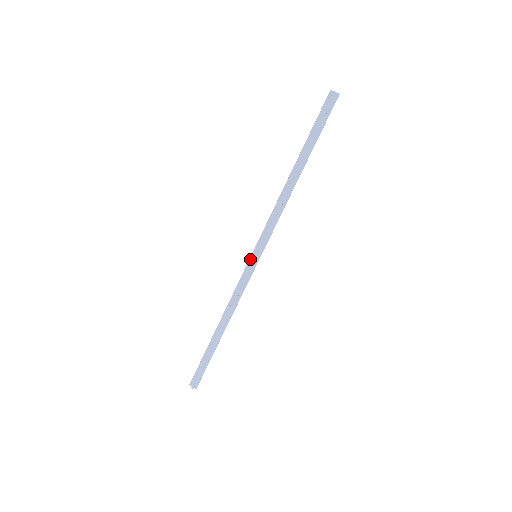
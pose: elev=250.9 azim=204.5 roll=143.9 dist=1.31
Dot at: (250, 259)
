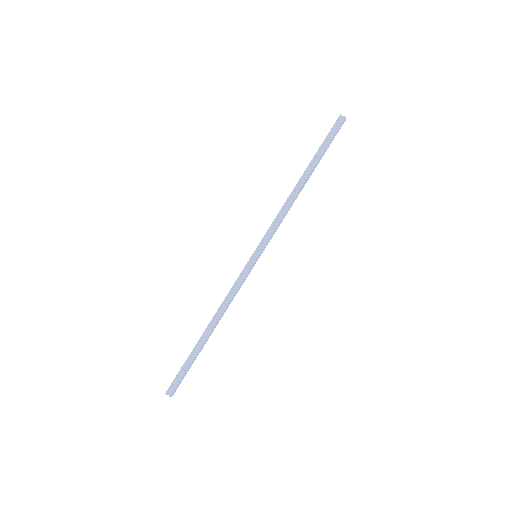
Dot at: (251, 259)
